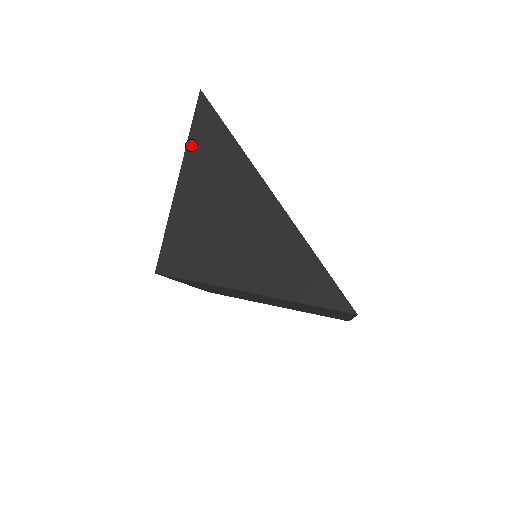
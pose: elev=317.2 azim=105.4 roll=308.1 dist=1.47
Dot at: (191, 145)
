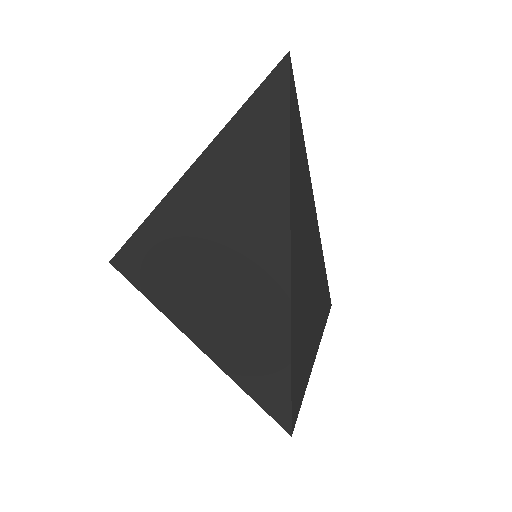
Dot at: (223, 141)
